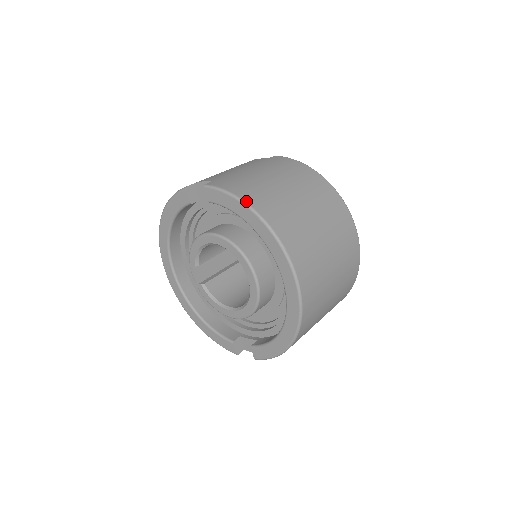
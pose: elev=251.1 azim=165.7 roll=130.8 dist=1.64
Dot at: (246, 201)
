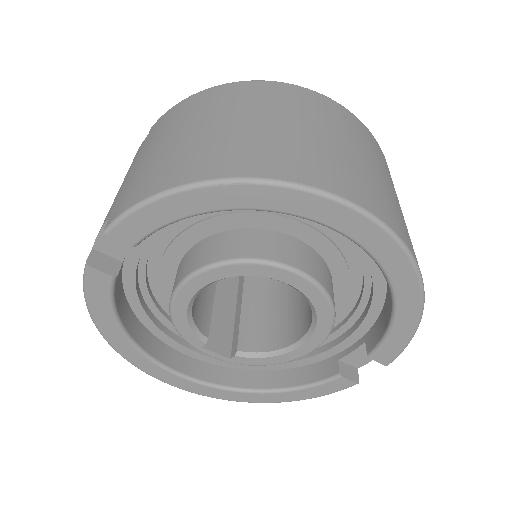
Dot at: (180, 184)
